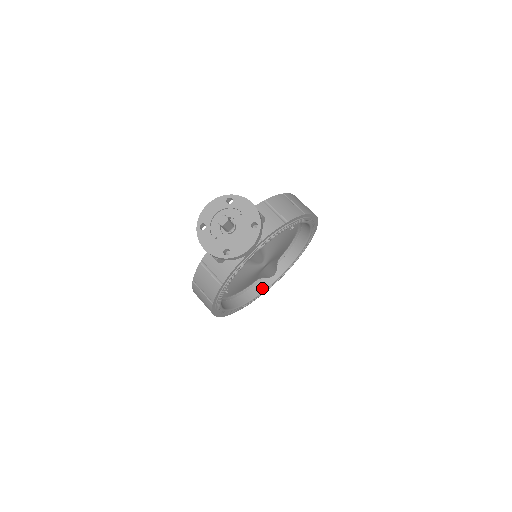
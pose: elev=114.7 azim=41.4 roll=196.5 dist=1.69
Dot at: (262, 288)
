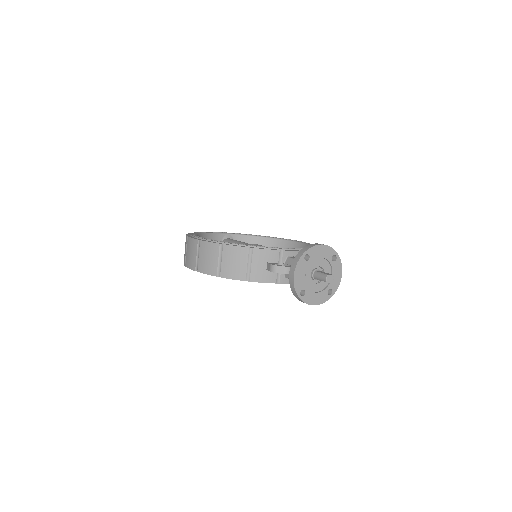
Dot at: occluded
